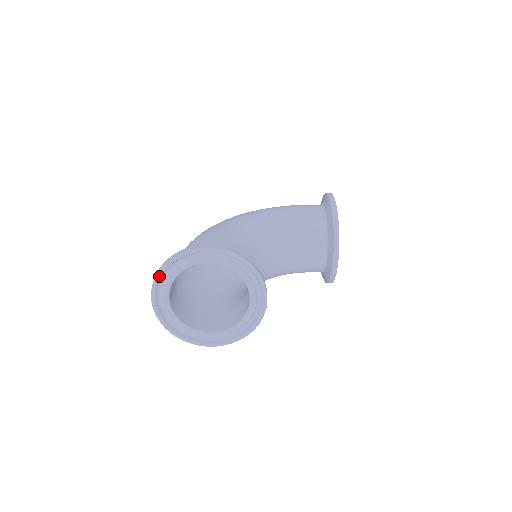
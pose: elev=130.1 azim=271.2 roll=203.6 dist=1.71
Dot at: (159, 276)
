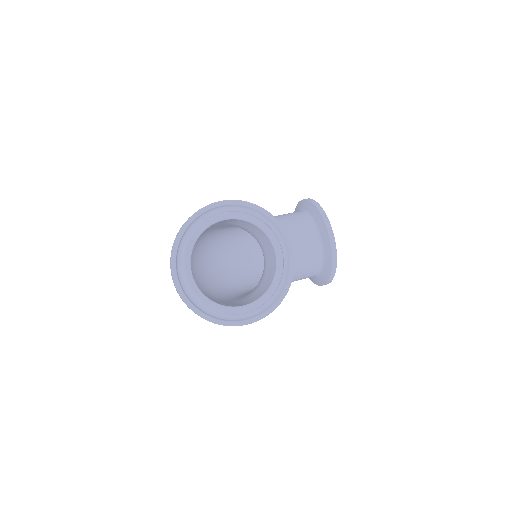
Dot at: (177, 243)
